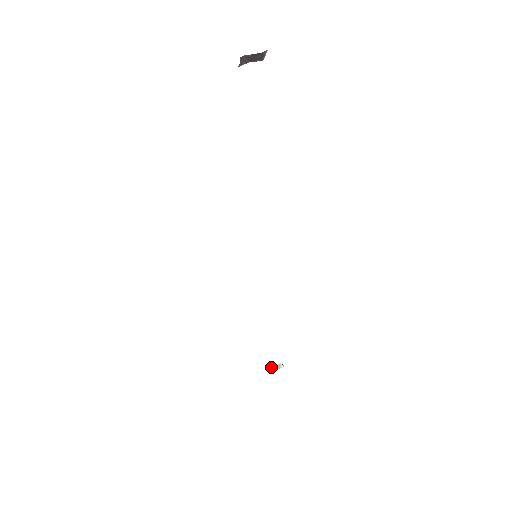
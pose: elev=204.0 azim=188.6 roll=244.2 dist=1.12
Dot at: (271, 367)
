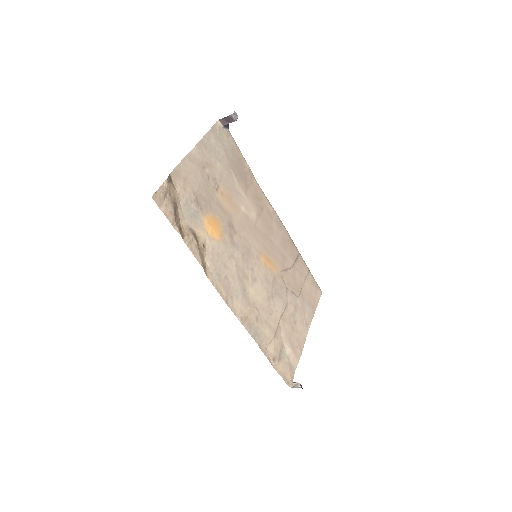
Dot at: (292, 383)
